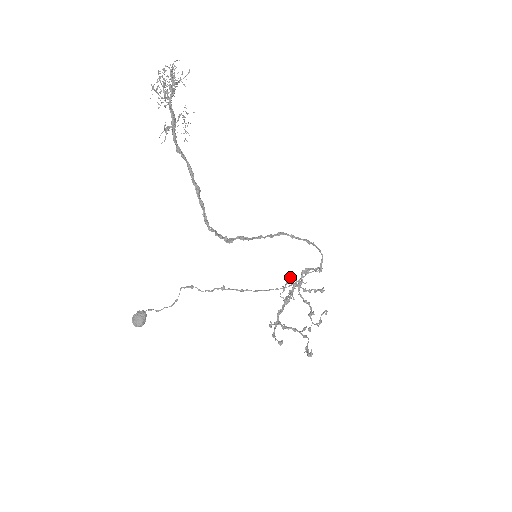
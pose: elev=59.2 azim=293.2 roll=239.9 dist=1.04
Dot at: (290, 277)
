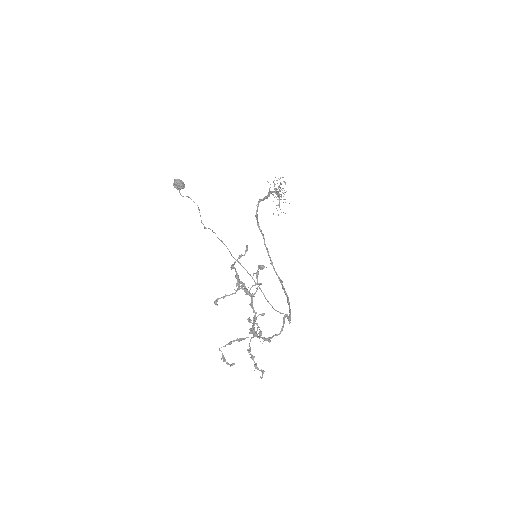
Dot at: (244, 338)
